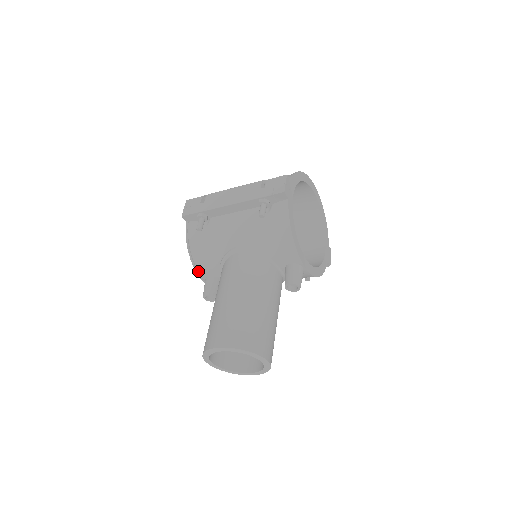
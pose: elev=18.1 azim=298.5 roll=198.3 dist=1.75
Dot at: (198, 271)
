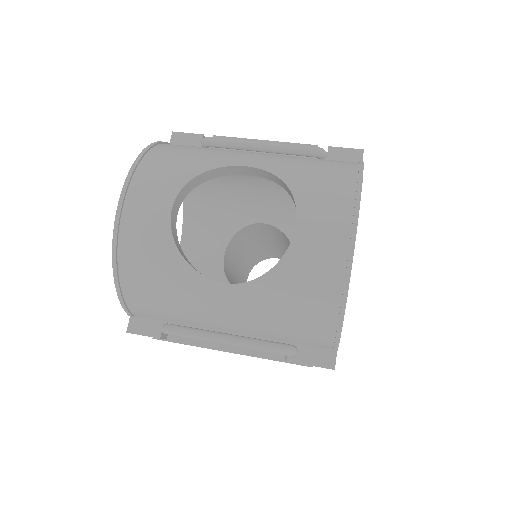
Dot at: occluded
